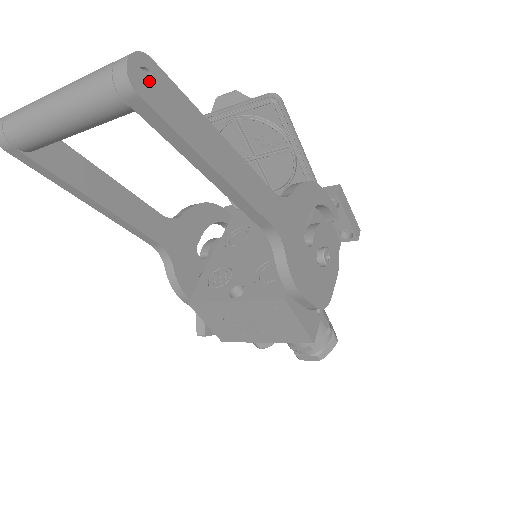
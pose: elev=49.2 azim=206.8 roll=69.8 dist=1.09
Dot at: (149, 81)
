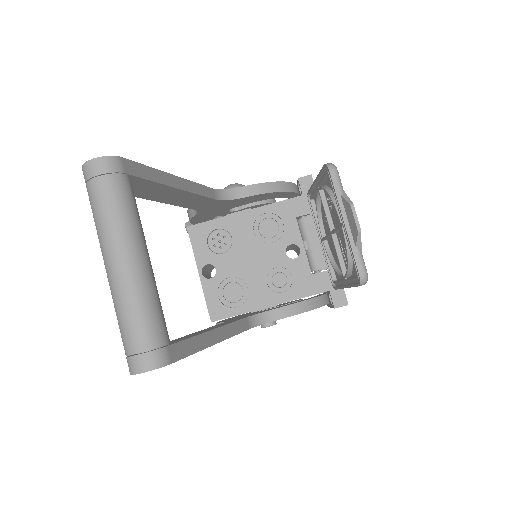
Dot at: occluded
